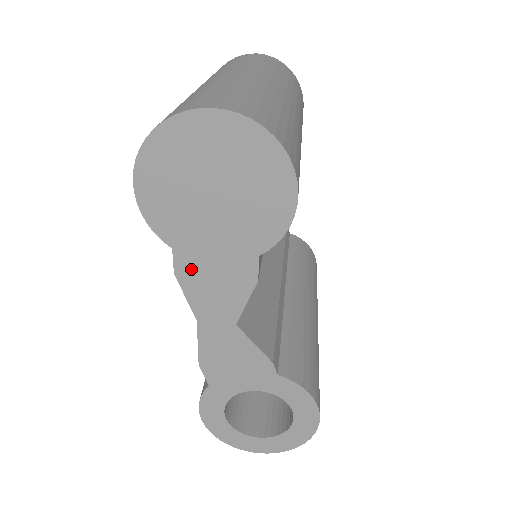
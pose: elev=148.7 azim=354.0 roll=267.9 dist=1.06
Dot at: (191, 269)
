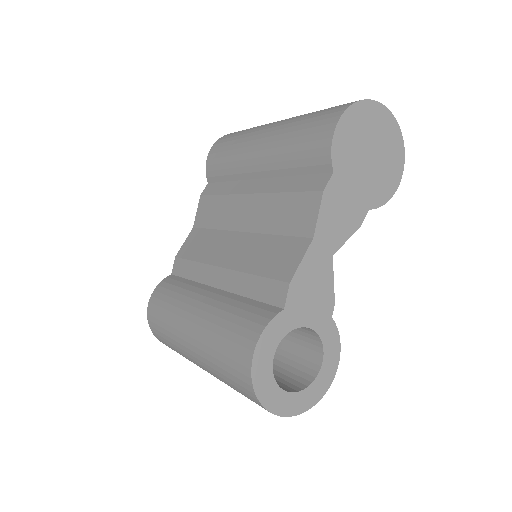
Dot at: (334, 194)
